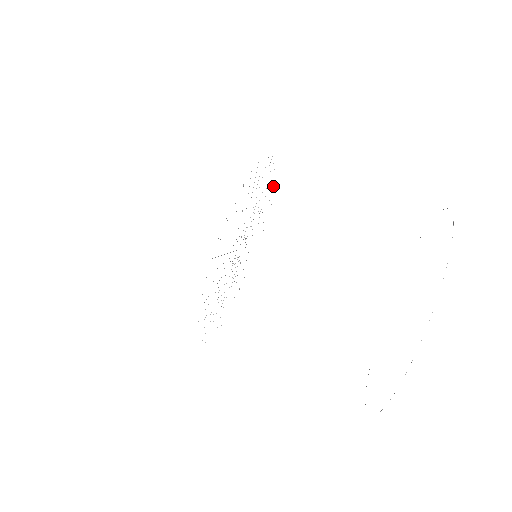
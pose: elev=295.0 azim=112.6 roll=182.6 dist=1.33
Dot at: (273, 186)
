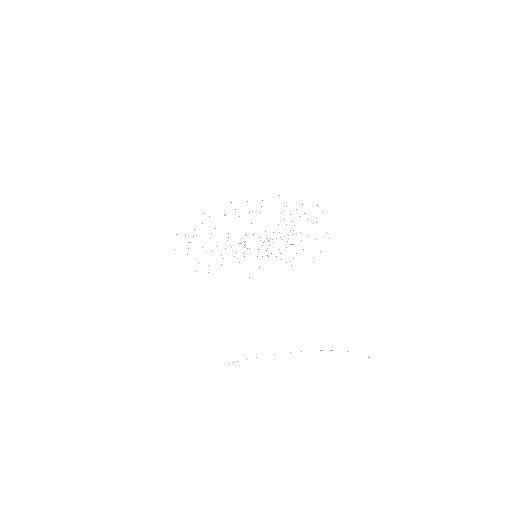
Dot at: occluded
